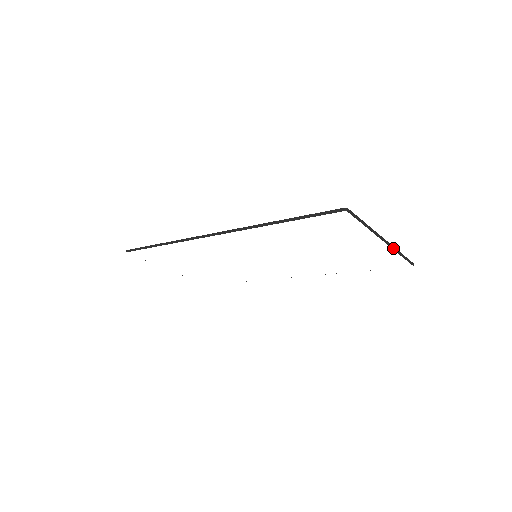
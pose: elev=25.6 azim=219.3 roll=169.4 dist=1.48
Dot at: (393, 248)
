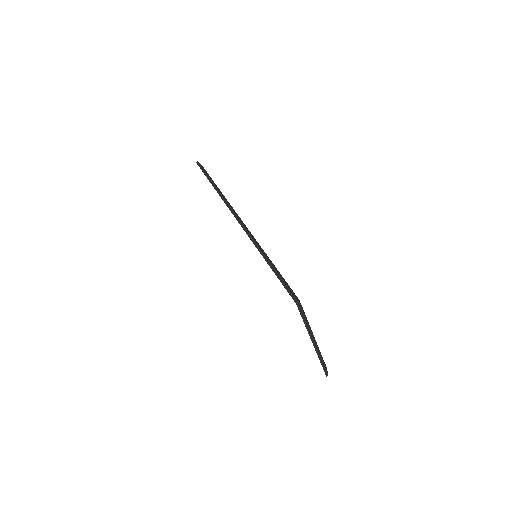
Dot at: (318, 353)
